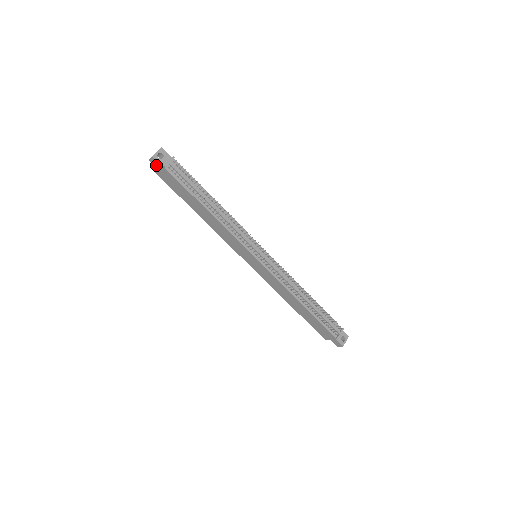
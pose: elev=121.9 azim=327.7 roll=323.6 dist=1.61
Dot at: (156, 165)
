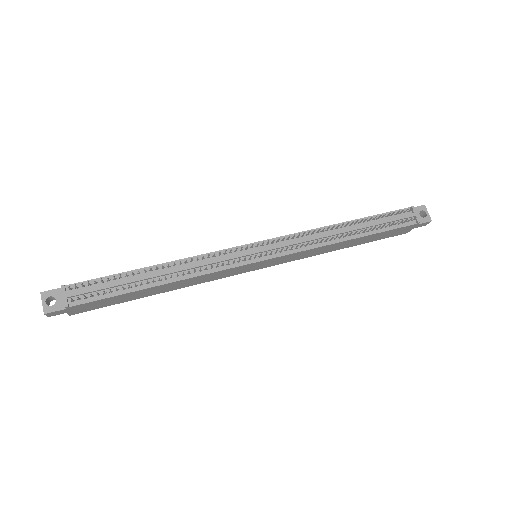
Dot at: (60, 313)
